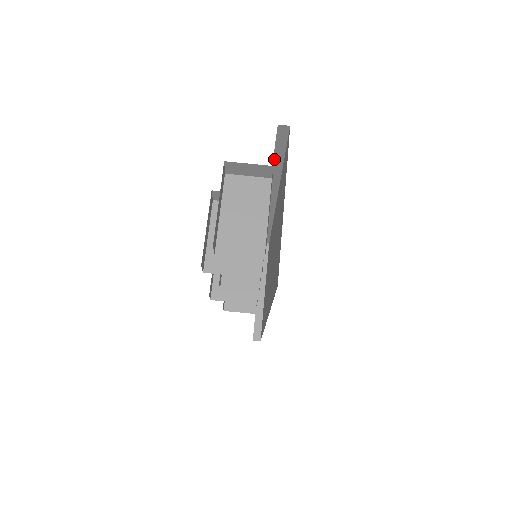
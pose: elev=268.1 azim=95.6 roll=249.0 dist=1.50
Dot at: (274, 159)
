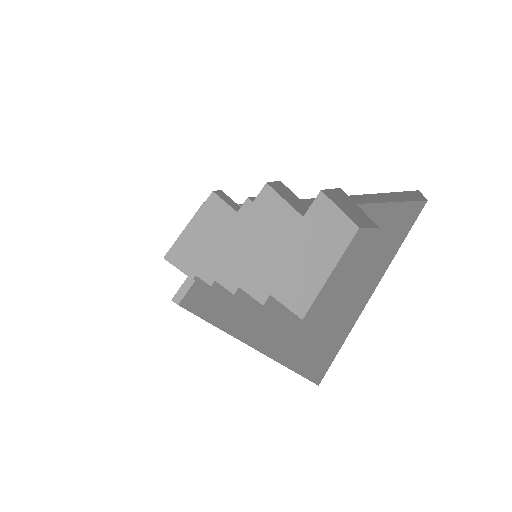
Dot at: (364, 195)
